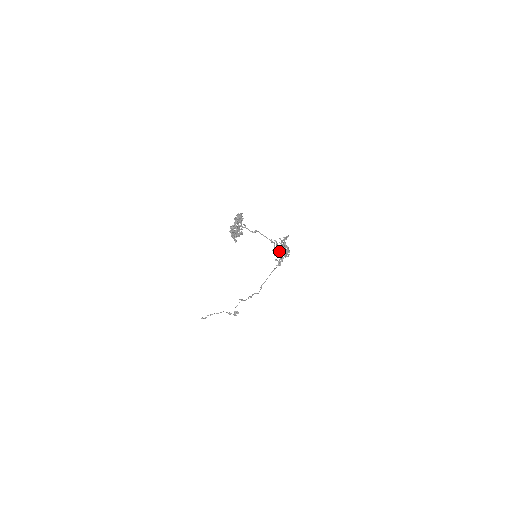
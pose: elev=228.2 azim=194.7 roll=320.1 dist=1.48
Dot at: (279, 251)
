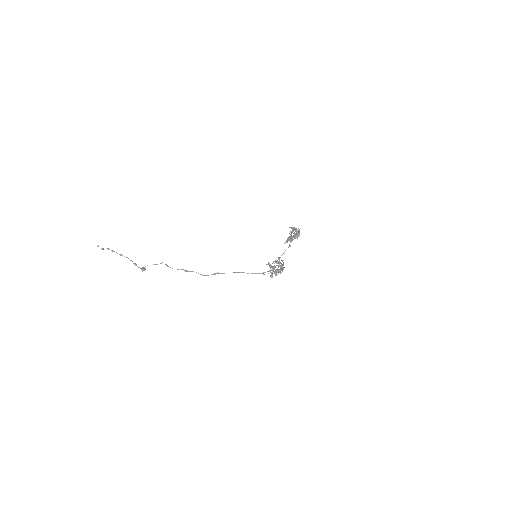
Dot at: (270, 266)
